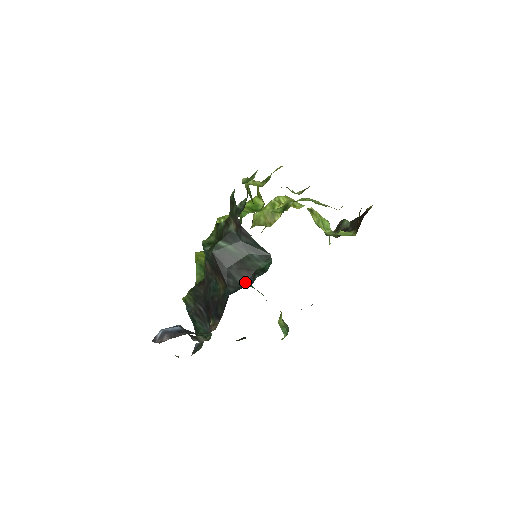
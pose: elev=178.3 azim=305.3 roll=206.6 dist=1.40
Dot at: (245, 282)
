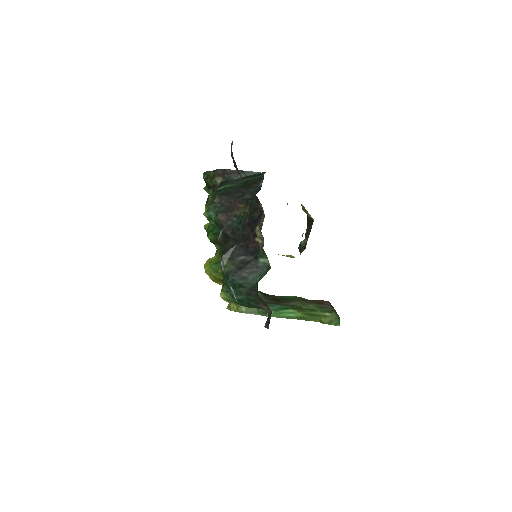
Dot at: (258, 187)
